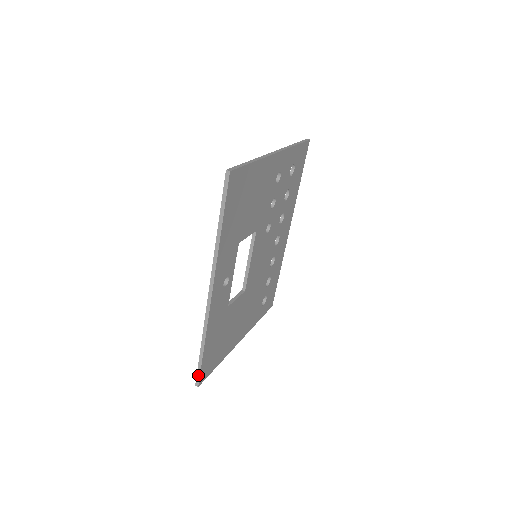
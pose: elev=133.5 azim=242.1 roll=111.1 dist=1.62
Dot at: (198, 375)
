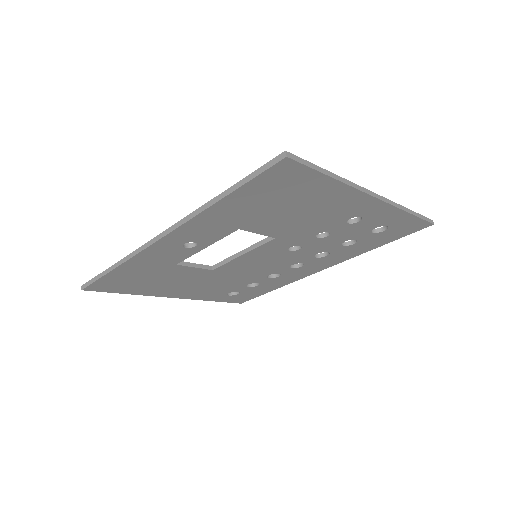
Dot at: (90, 282)
